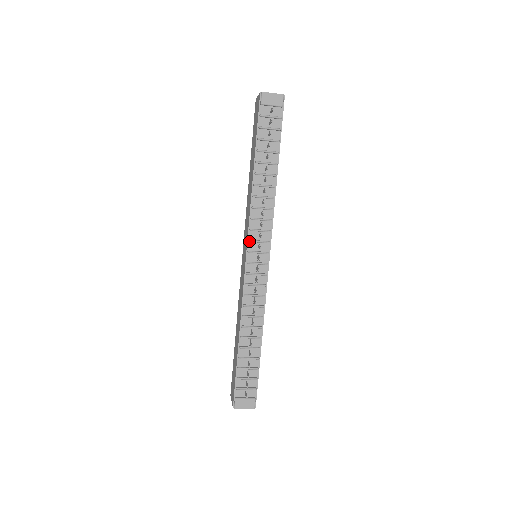
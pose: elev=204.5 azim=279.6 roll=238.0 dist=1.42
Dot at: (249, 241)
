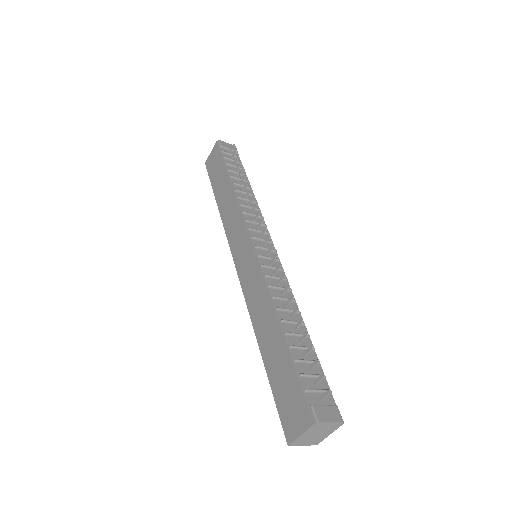
Dot at: (250, 228)
